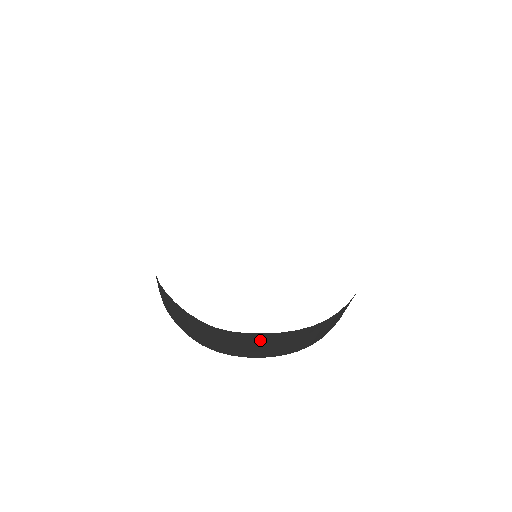
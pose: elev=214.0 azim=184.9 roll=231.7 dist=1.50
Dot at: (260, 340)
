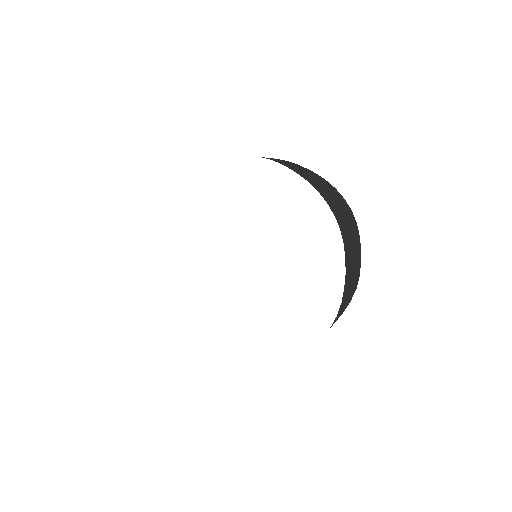
Dot at: occluded
